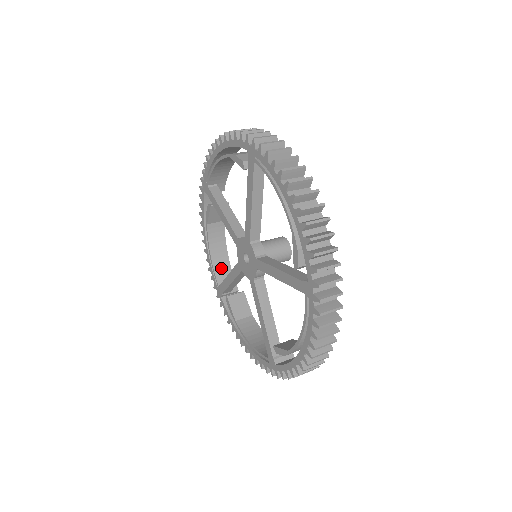
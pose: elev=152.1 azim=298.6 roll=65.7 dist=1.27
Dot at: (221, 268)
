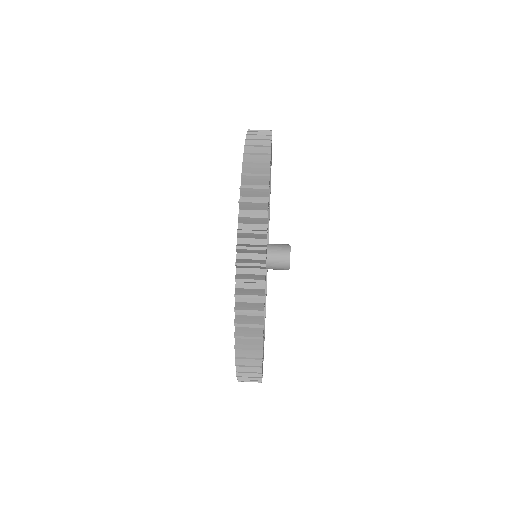
Dot at: occluded
